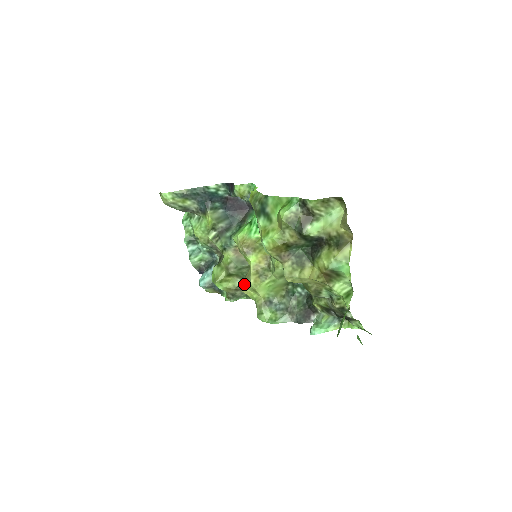
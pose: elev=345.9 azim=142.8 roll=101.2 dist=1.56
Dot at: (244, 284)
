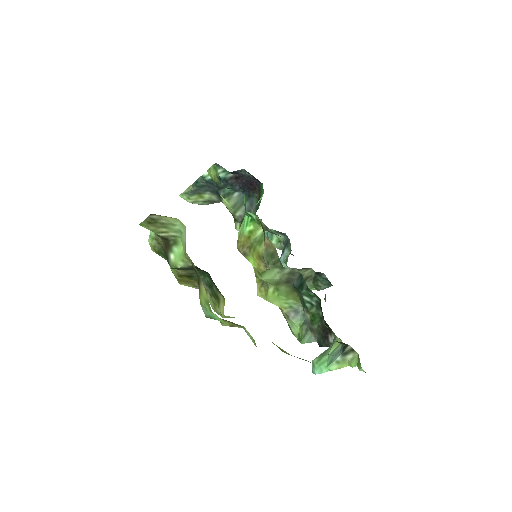
Dot at: occluded
